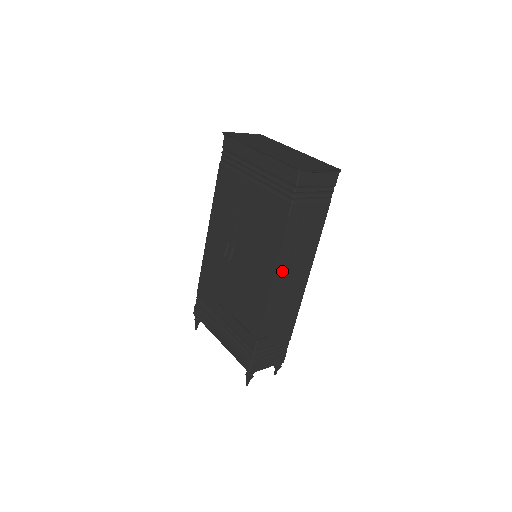
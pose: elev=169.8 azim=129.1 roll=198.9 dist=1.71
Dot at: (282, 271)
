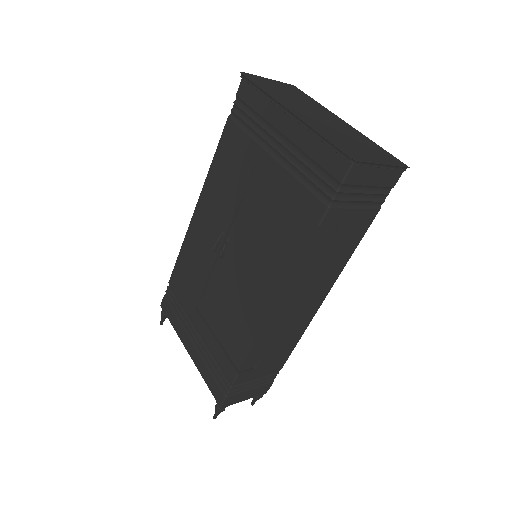
Dot at: (291, 293)
